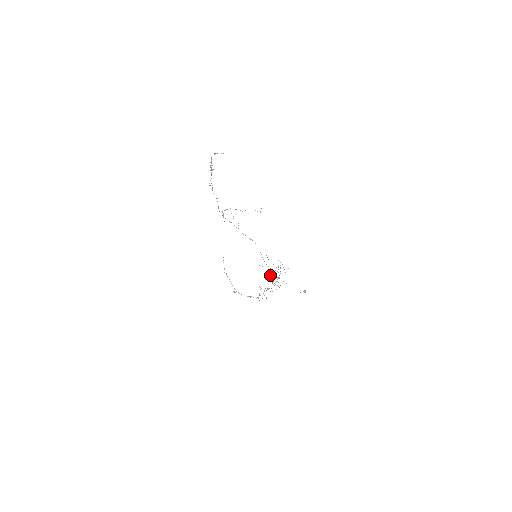
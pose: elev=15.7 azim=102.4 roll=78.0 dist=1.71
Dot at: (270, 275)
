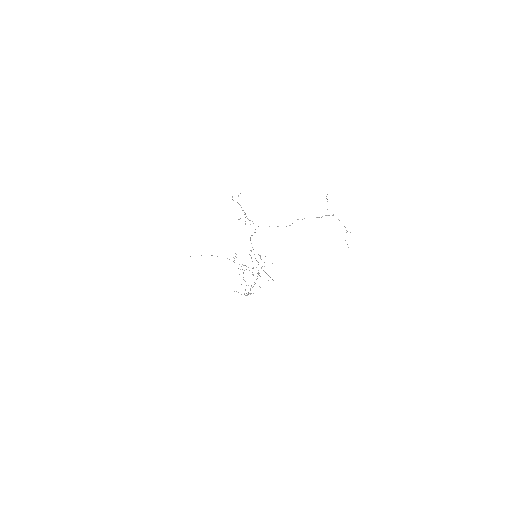
Dot at: (234, 260)
